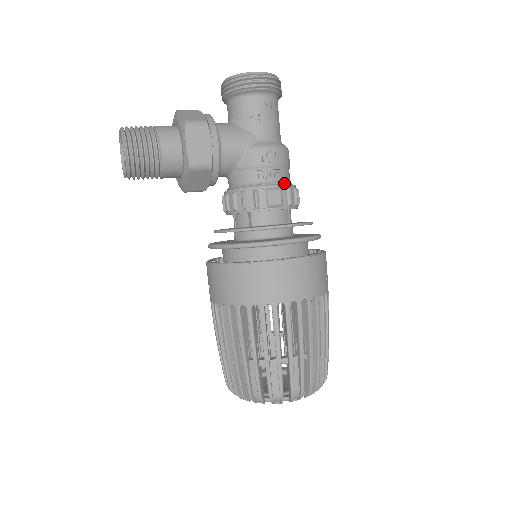
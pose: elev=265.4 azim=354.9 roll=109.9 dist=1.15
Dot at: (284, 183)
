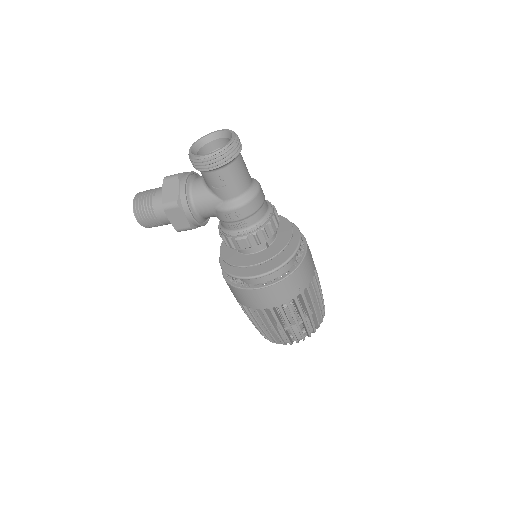
Dot at: (251, 228)
